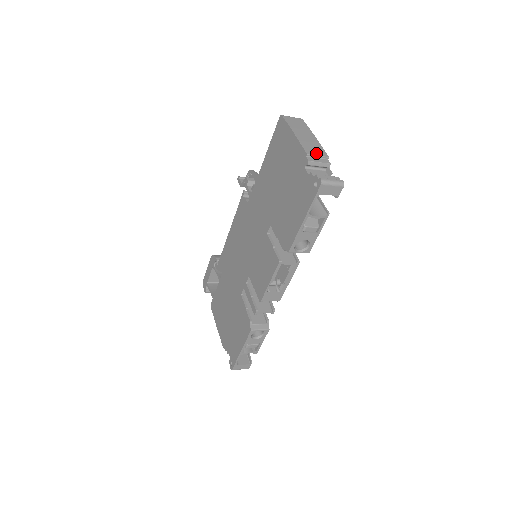
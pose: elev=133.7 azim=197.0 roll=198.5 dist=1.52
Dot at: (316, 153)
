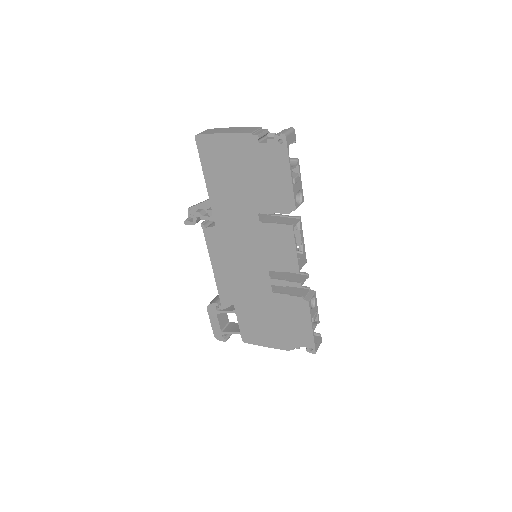
Dot at: (253, 130)
